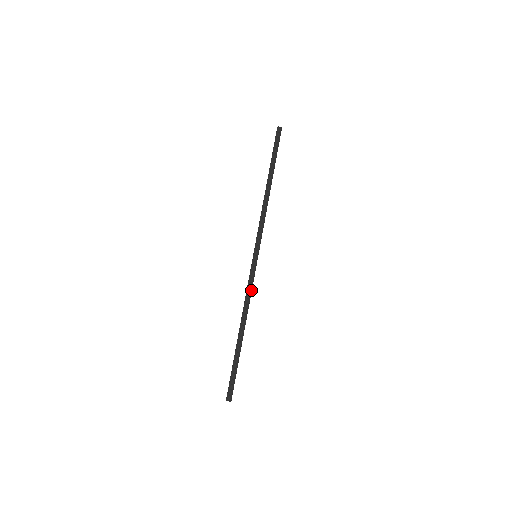
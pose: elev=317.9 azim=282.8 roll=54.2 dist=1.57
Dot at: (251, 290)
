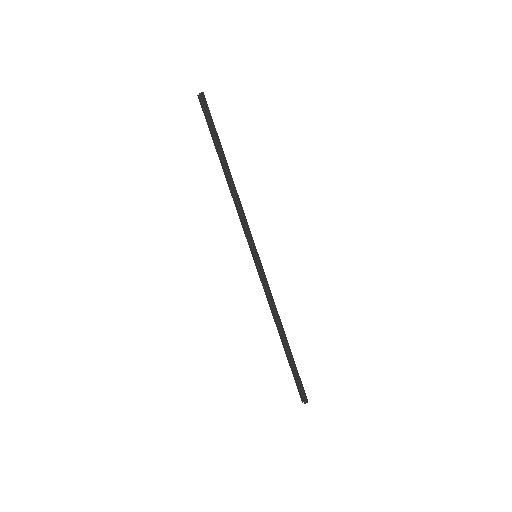
Dot at: (269, 292)
